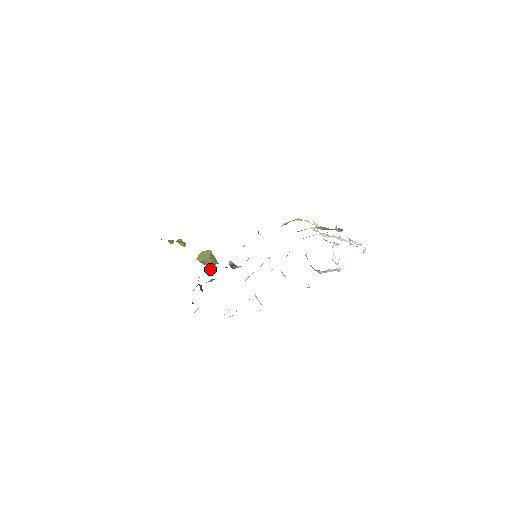
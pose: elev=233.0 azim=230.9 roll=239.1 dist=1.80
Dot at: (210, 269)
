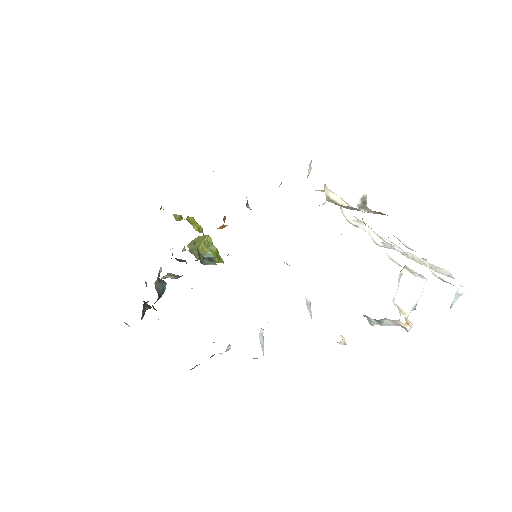
Dot at: occluded
